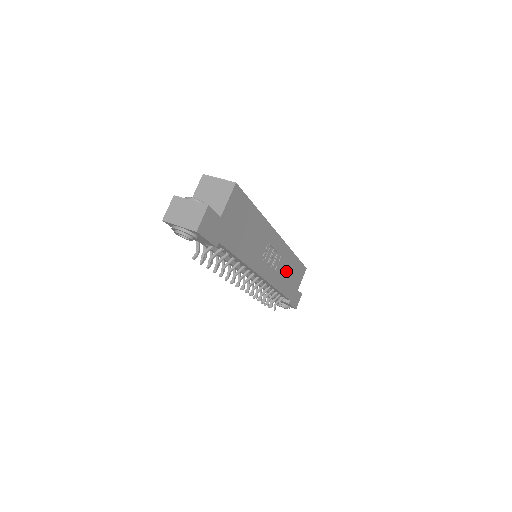
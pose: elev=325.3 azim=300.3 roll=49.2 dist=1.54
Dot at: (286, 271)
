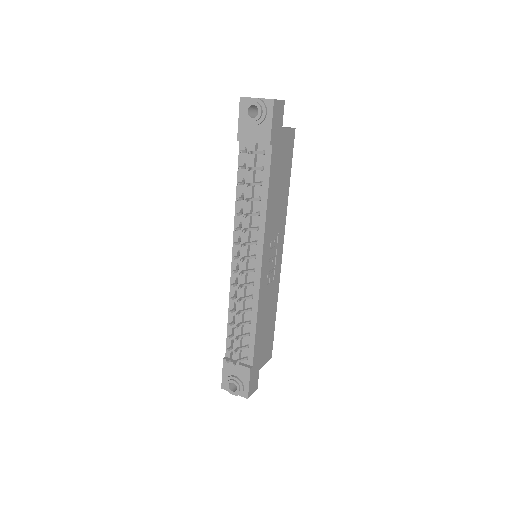
Dot at: (267, 312)
